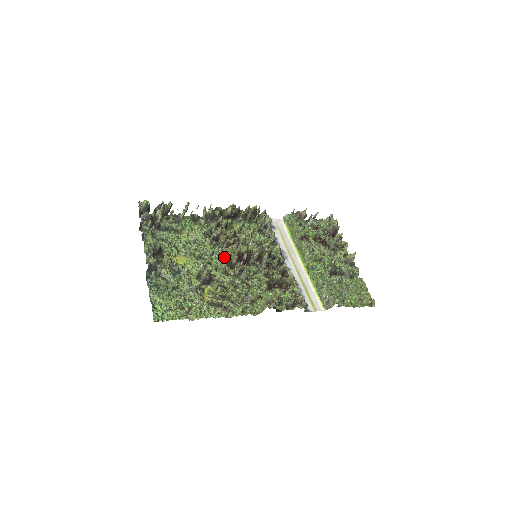
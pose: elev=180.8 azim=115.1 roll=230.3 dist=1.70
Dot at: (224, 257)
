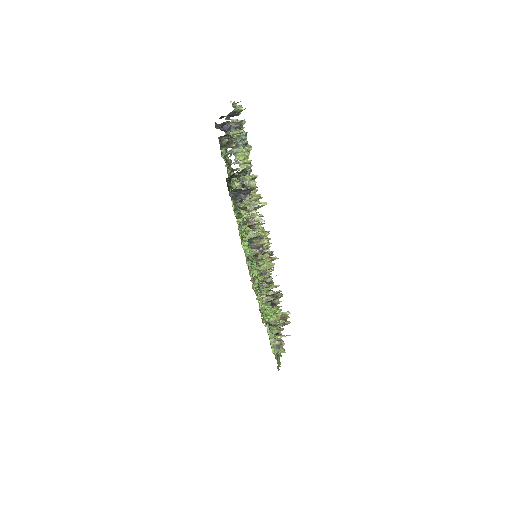
Dot at: occluded
